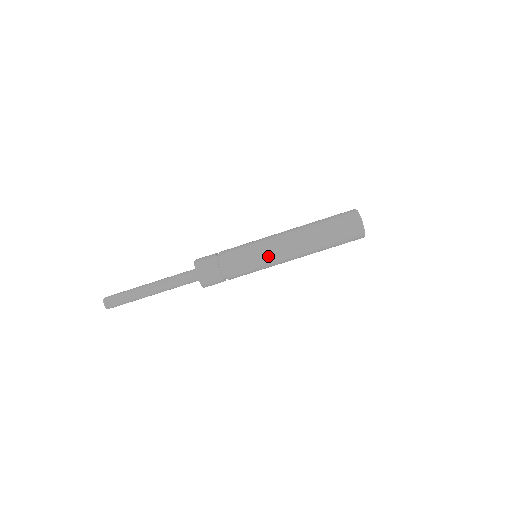
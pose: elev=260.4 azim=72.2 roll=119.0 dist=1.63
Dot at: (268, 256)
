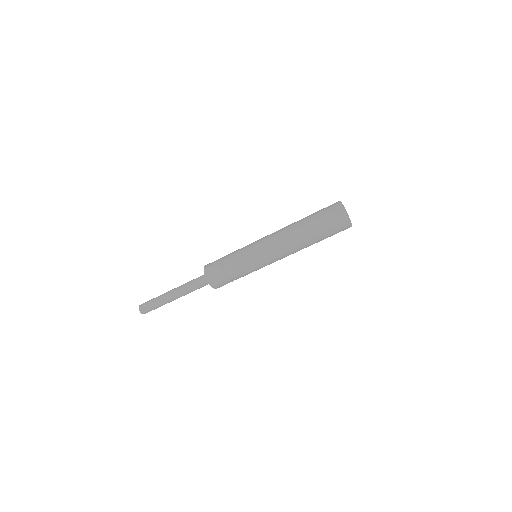
Dot at: (266, 260)
